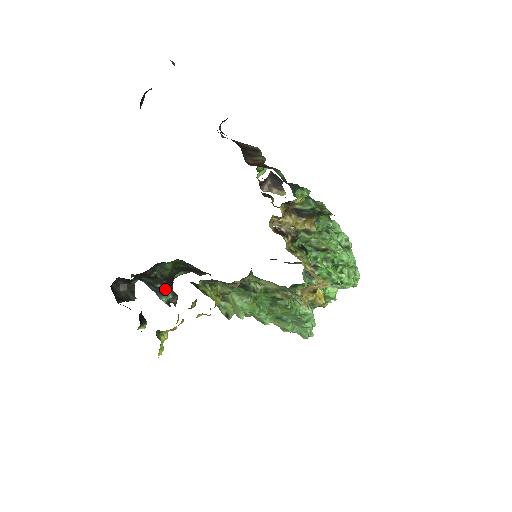
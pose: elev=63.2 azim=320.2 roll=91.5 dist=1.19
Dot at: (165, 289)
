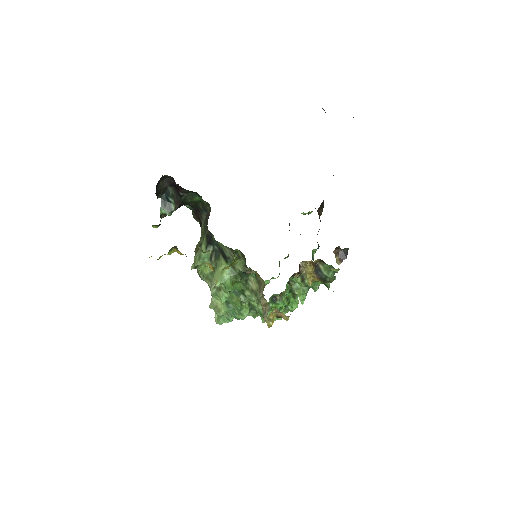
Dot at: (172, 206)
